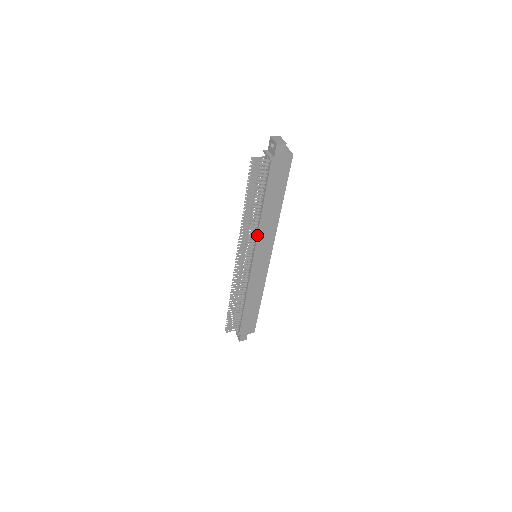
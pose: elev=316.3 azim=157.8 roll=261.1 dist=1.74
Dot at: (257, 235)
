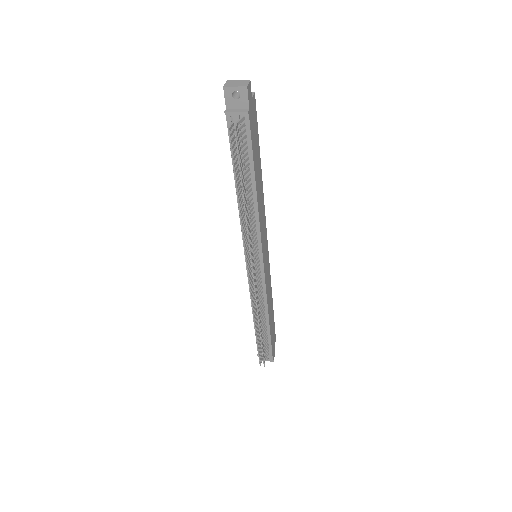
Dot at: (259, 227)
